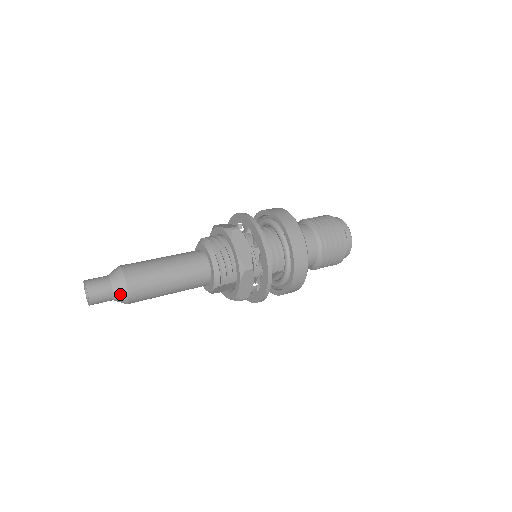
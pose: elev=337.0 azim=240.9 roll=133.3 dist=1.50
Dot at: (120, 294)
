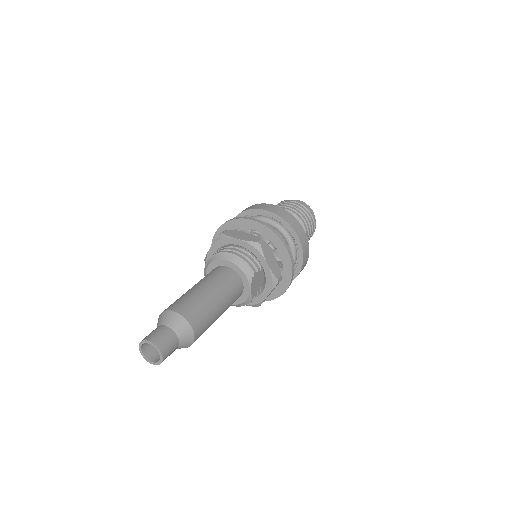
Dot at: (181, 328)
